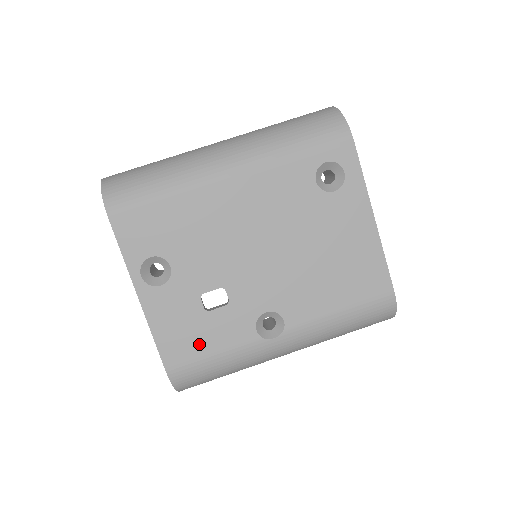
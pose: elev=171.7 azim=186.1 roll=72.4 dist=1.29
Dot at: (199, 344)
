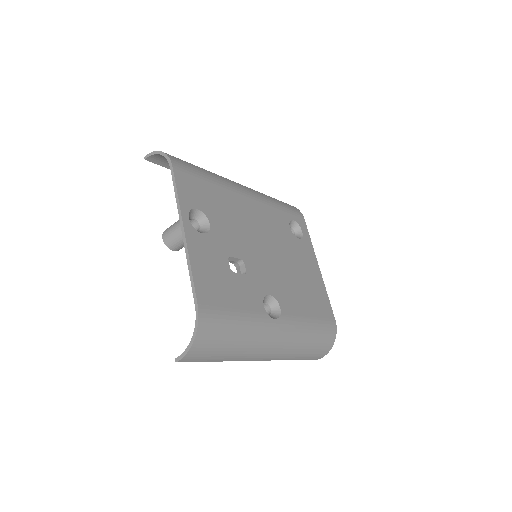
Dot at: (225, 296)
